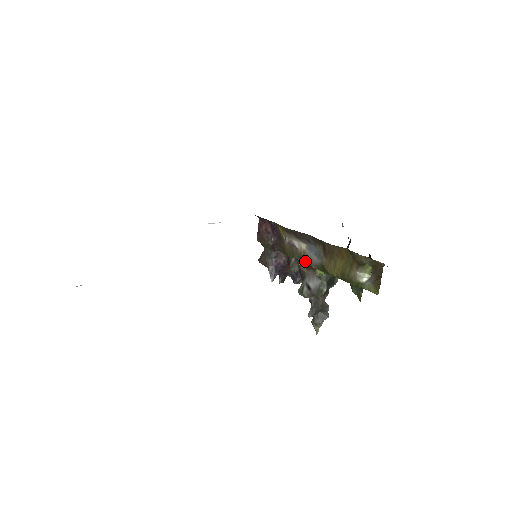
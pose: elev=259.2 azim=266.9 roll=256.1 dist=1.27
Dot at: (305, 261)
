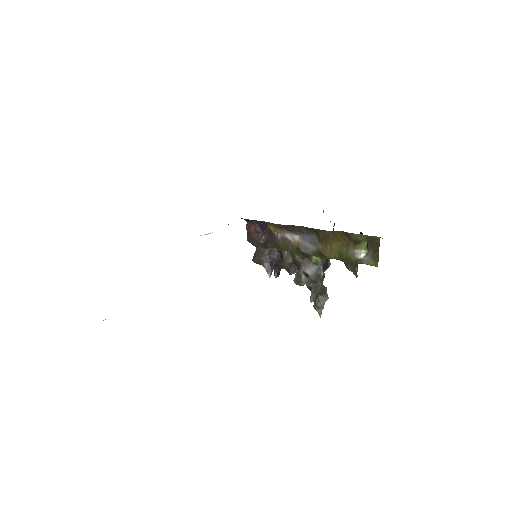
Dot at: (299, 251)
